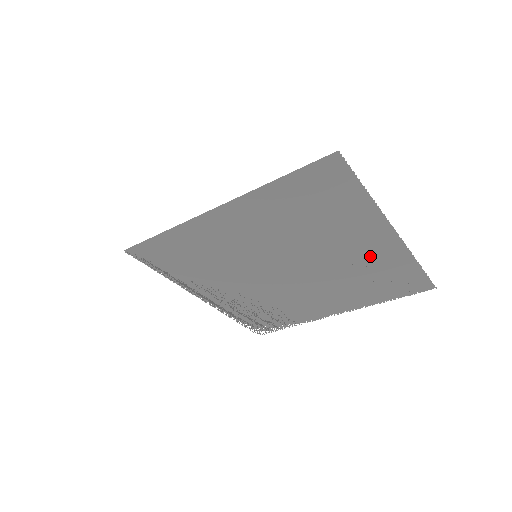
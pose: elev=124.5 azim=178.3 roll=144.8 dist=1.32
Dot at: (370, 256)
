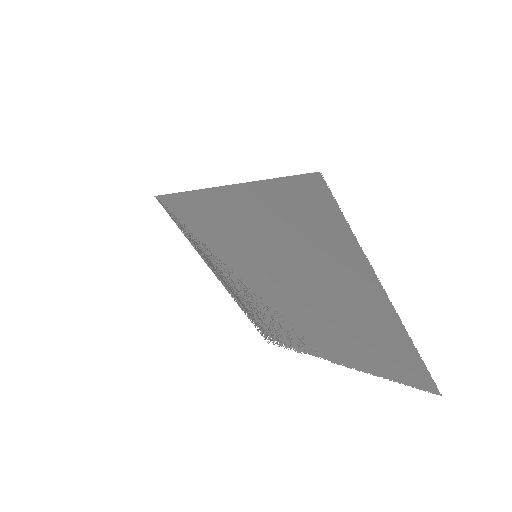
Dot at: (364, 315)
